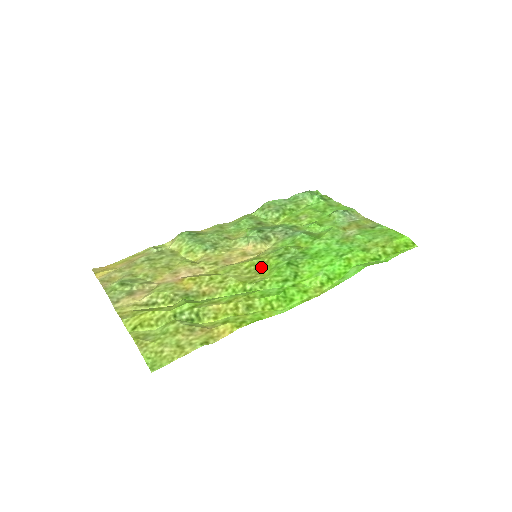
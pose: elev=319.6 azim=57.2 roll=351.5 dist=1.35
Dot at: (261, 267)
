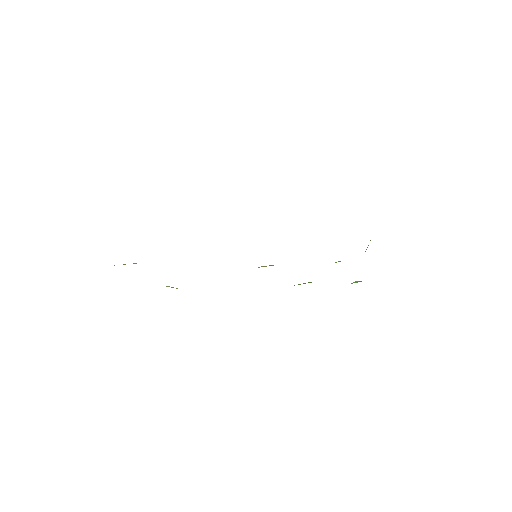
Dot at: occluded
